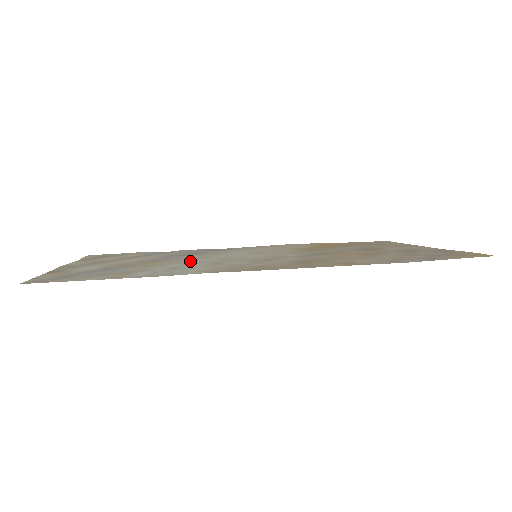
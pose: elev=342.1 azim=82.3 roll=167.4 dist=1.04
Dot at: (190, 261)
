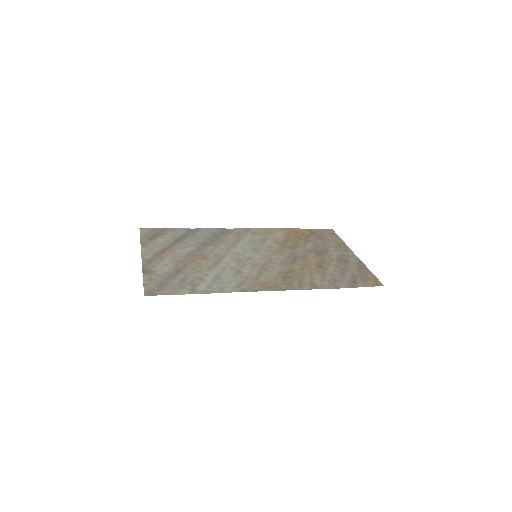
Dot at: (220, 263)
